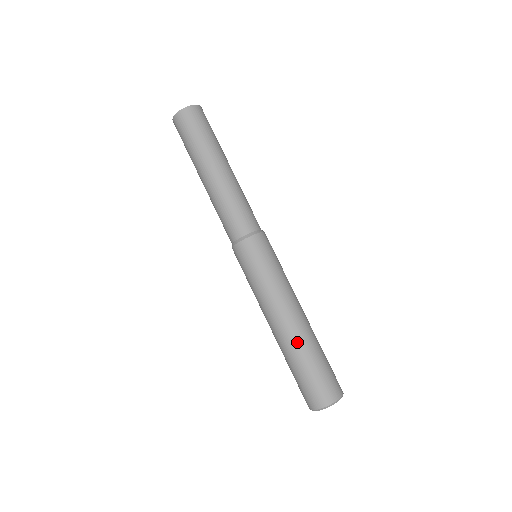
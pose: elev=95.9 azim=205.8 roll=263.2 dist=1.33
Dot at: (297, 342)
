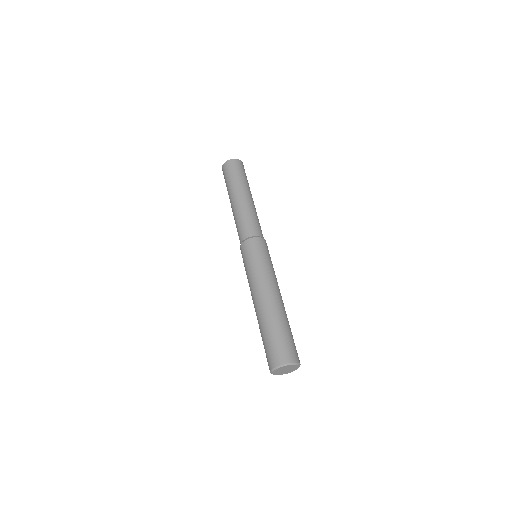
Dot at: (272, 312)
